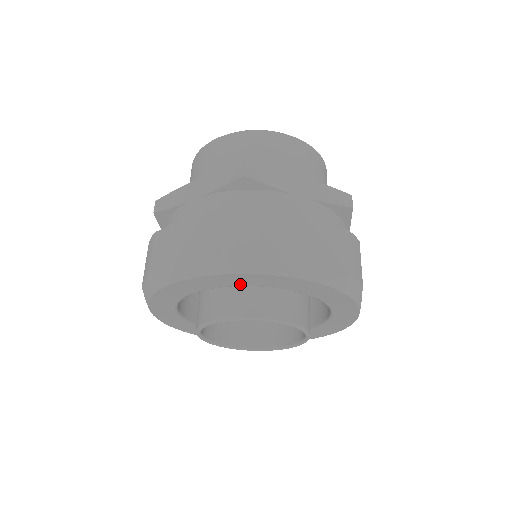
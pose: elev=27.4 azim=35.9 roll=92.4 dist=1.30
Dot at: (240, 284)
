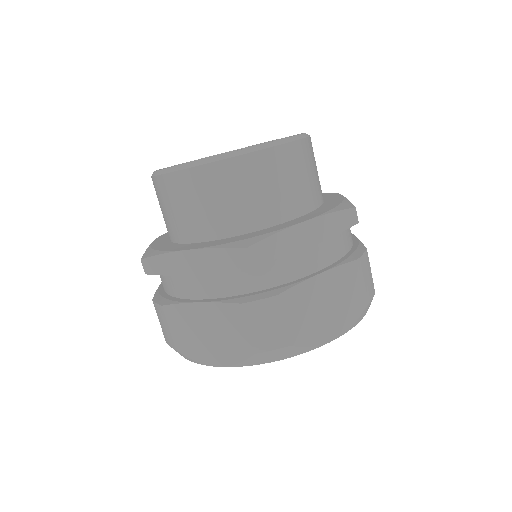
Dot at: occluded
